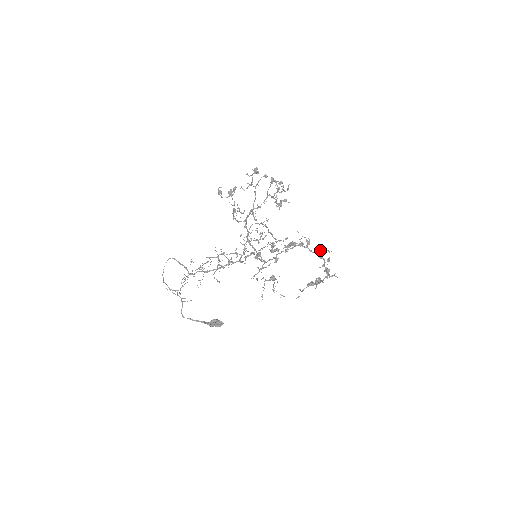
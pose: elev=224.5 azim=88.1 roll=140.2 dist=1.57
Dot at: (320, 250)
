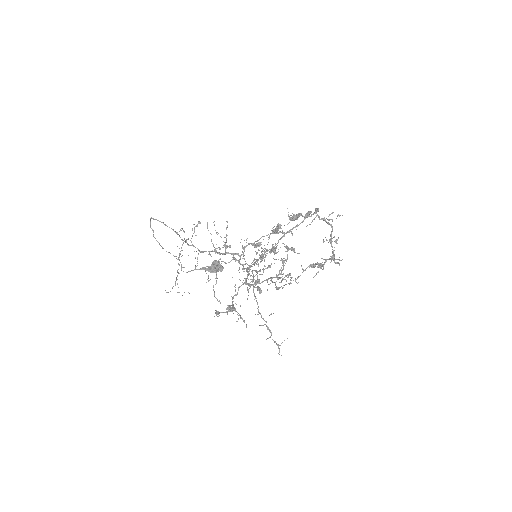
Dot at: (329, 220)
